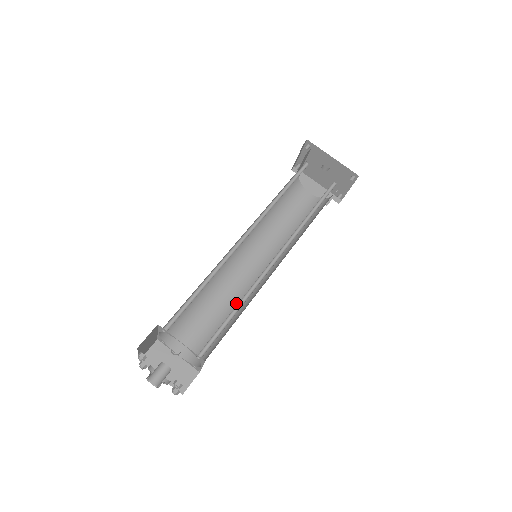
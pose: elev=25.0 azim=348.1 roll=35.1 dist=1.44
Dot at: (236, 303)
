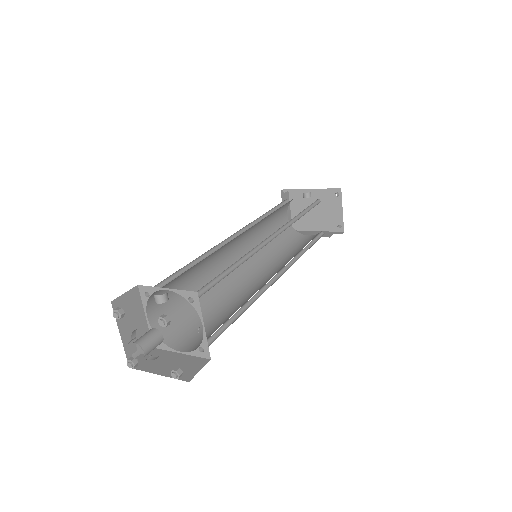
Dot at: (246, 300)
